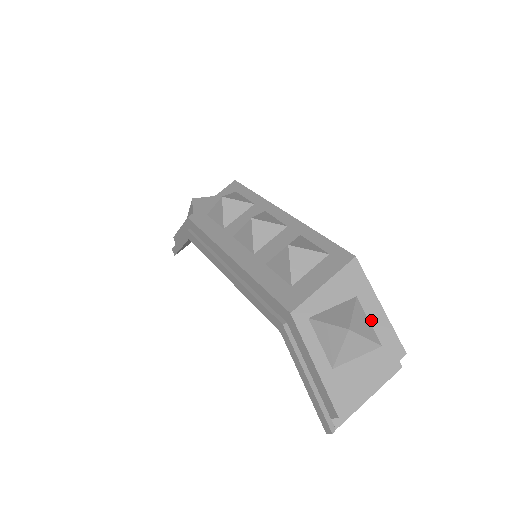
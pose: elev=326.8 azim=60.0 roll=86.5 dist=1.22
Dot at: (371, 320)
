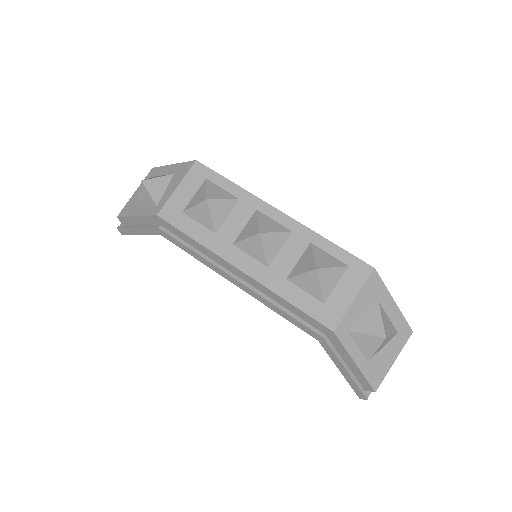
Dot at: (389, 316)
